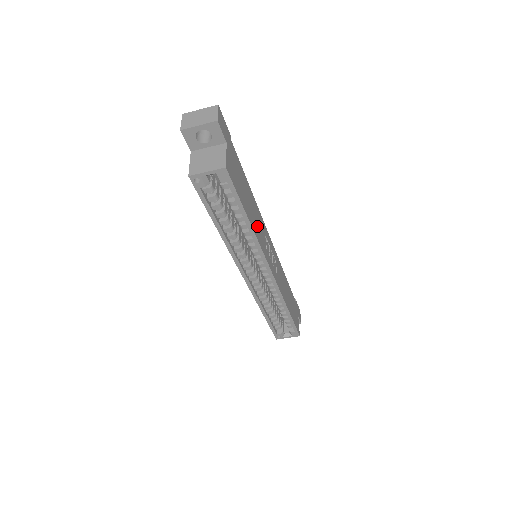
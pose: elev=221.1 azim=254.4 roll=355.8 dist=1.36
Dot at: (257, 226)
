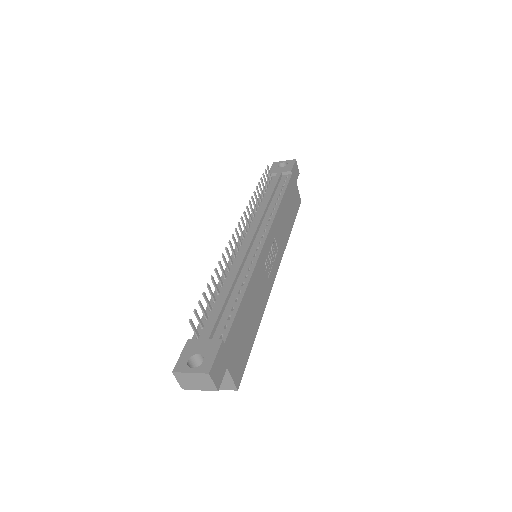
Dot at: (260, 298)
